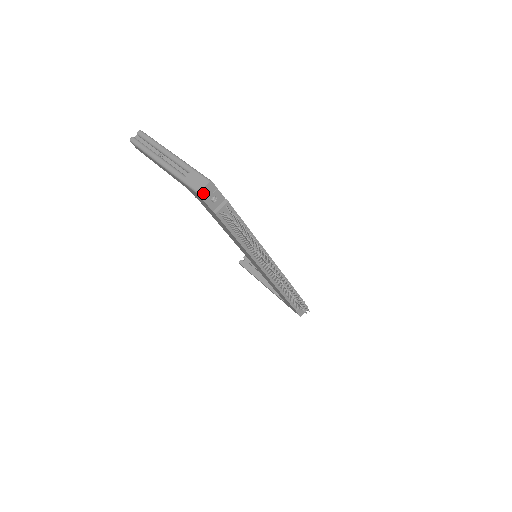
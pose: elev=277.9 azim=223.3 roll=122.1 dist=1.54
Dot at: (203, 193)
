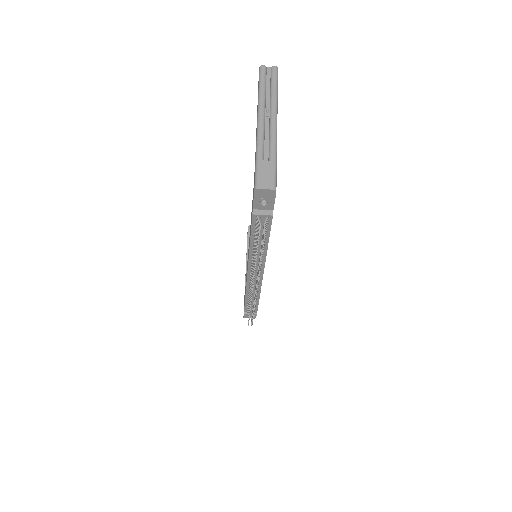
Dot at: (259, 192)
